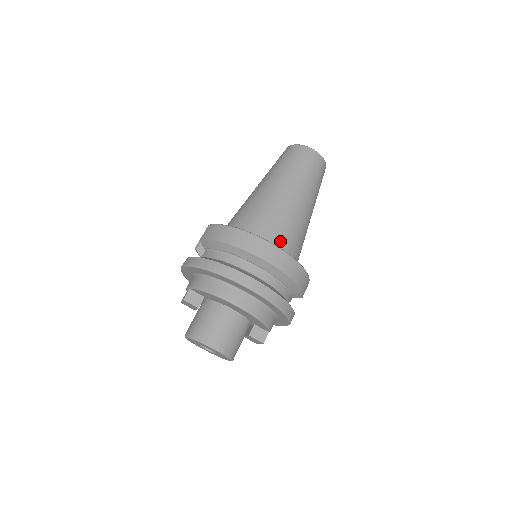
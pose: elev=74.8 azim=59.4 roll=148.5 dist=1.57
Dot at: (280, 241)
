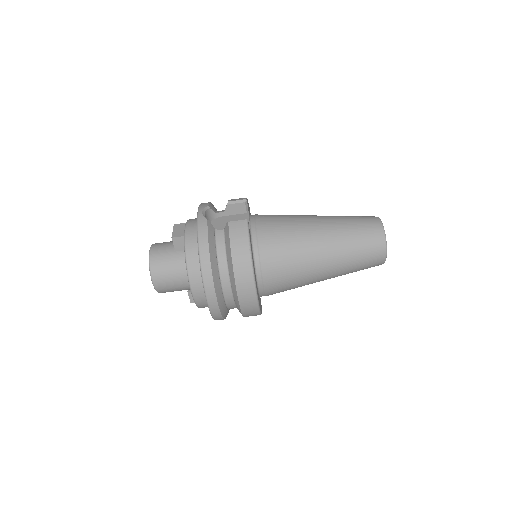
Dot at: (271, 287)
